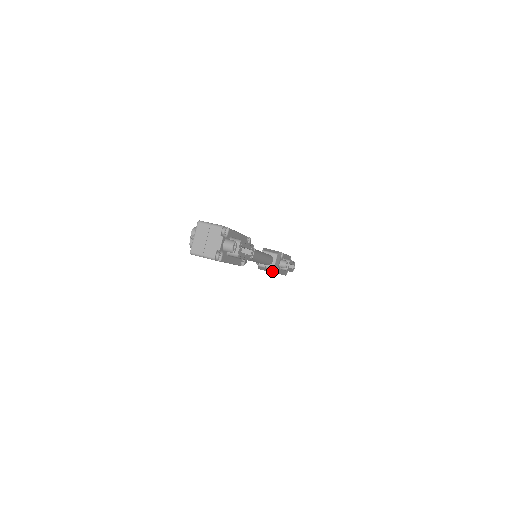
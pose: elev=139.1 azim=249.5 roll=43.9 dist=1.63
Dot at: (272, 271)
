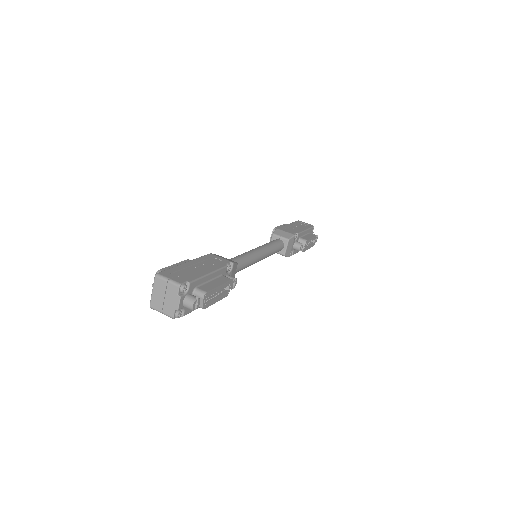
Dot at: occluded
